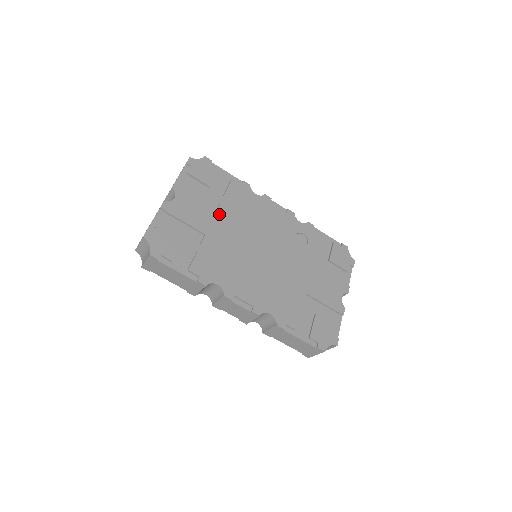
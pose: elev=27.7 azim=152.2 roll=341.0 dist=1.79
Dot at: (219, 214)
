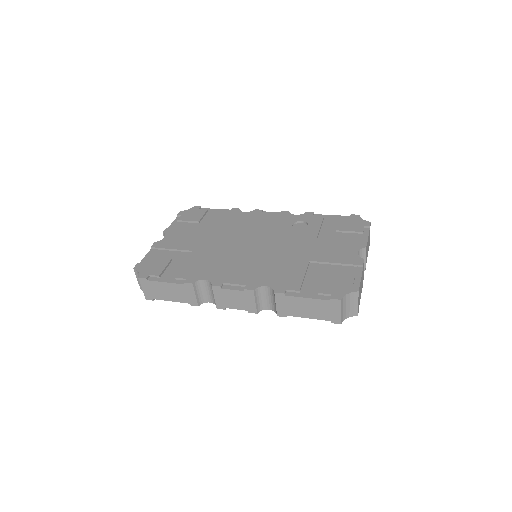
Dot at: (207, 235)
